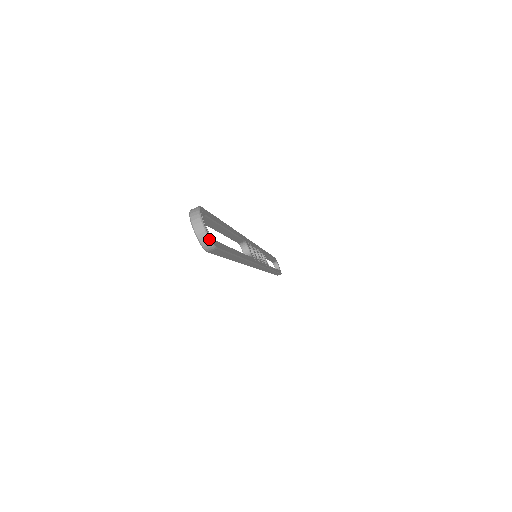
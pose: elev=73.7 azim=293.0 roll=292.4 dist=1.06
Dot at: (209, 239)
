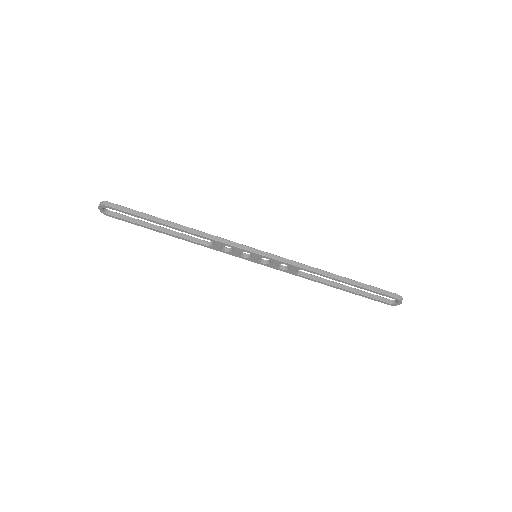
Dot at: (102, 202)
